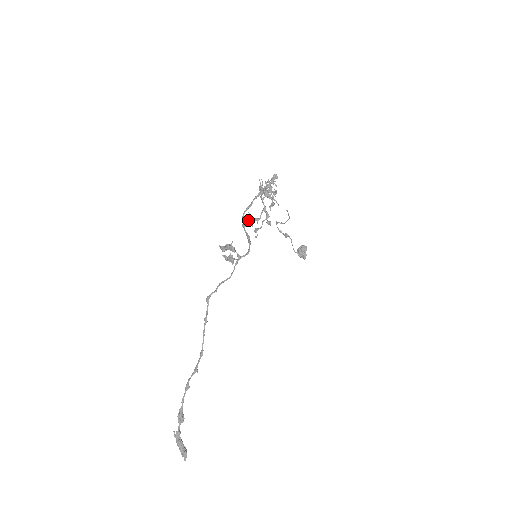
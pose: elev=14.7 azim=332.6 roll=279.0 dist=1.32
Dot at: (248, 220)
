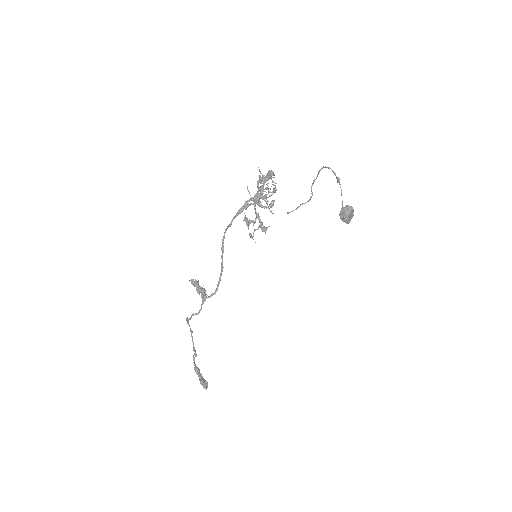
Dot at: (246, 218)
